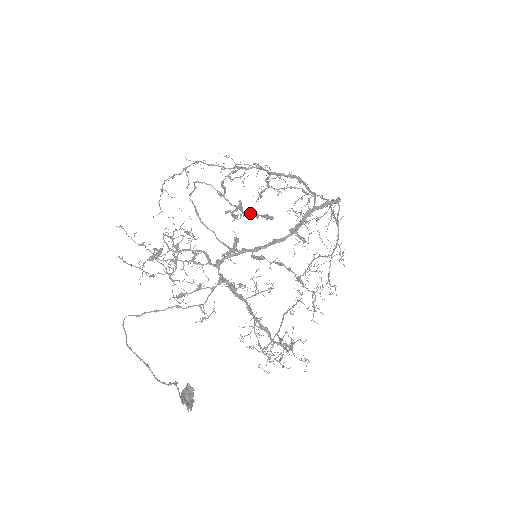
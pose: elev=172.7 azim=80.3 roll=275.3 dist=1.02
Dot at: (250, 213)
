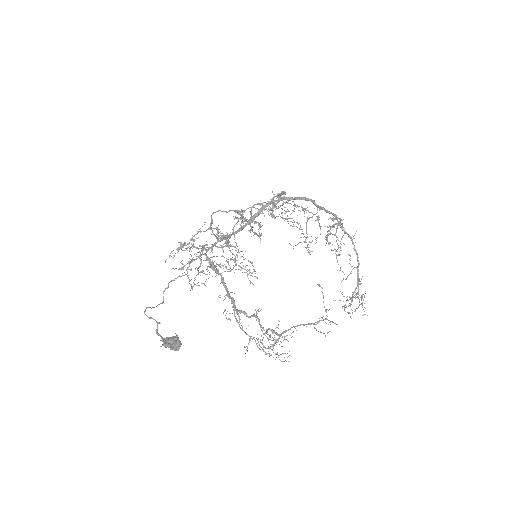
Dot at: occluded
